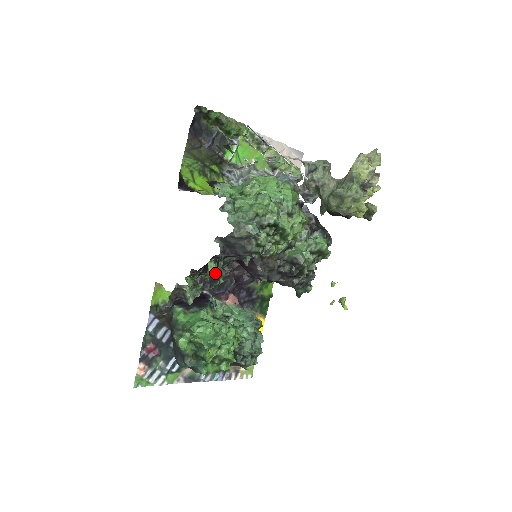
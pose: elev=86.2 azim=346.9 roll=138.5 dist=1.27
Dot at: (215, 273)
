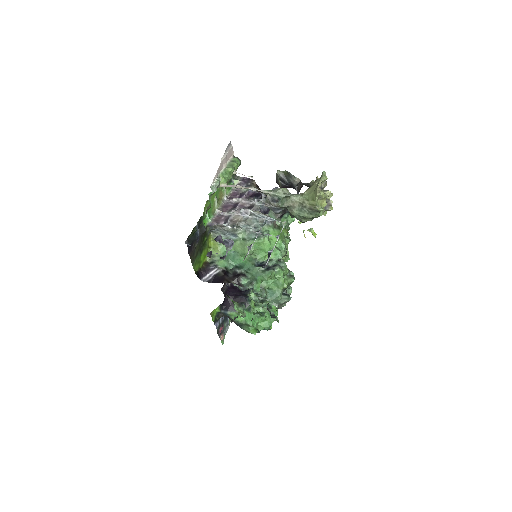
Dot at: occluded
